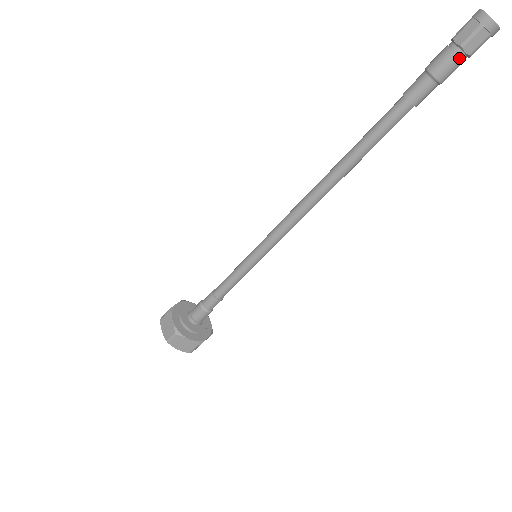
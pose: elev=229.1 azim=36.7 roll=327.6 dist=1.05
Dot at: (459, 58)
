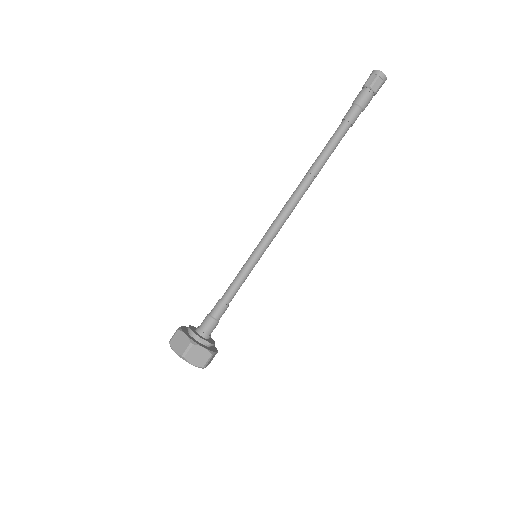
Dot at: (365, 90)
